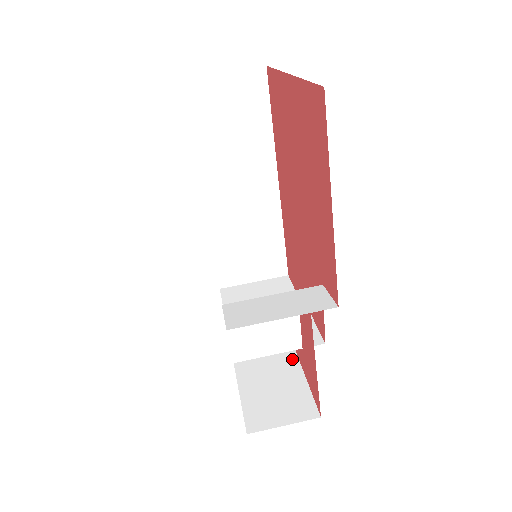
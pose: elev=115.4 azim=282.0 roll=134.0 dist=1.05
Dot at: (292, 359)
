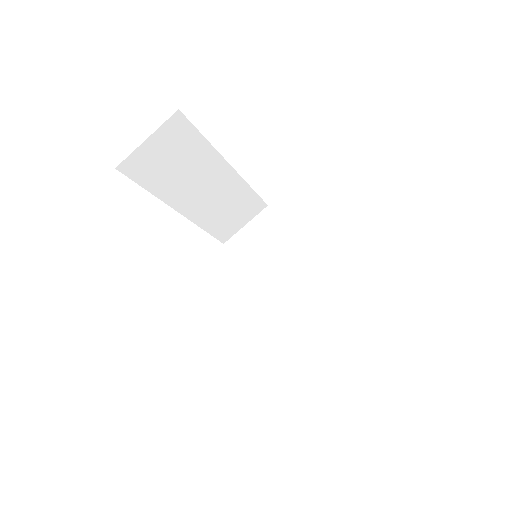
Dot at: occluded
